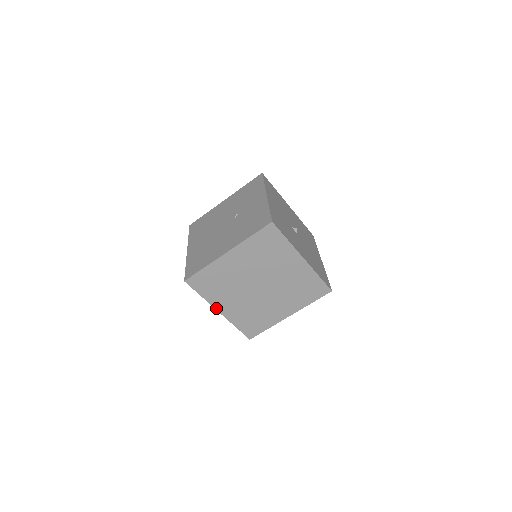
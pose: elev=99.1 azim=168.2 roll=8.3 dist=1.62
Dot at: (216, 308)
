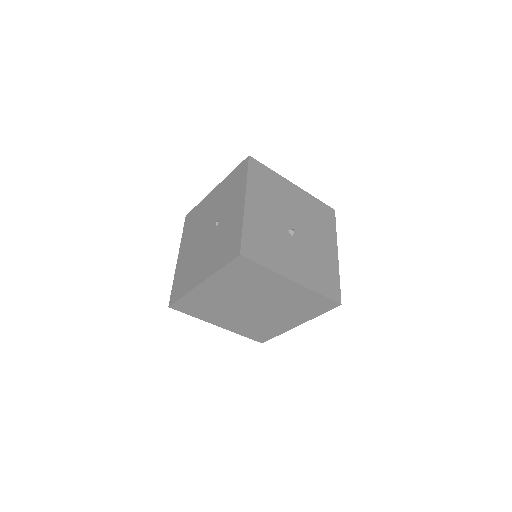
Dot at: (213, 324)
